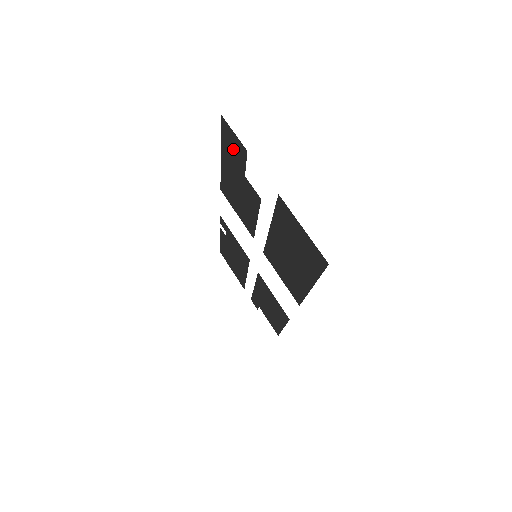
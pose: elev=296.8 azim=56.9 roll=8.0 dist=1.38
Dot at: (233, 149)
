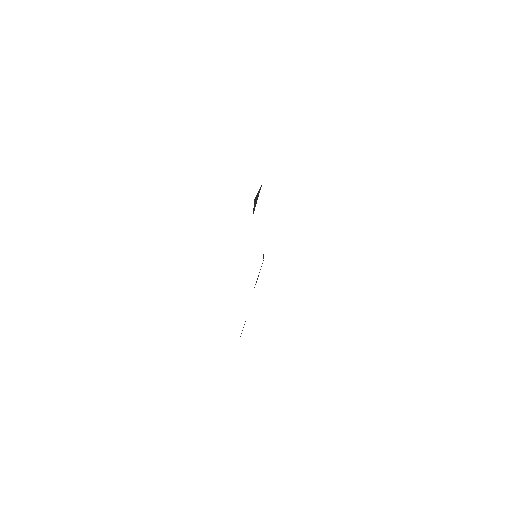
Dot at: occluded
